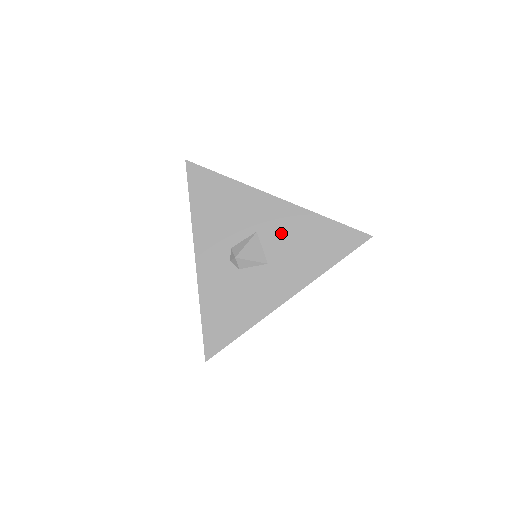
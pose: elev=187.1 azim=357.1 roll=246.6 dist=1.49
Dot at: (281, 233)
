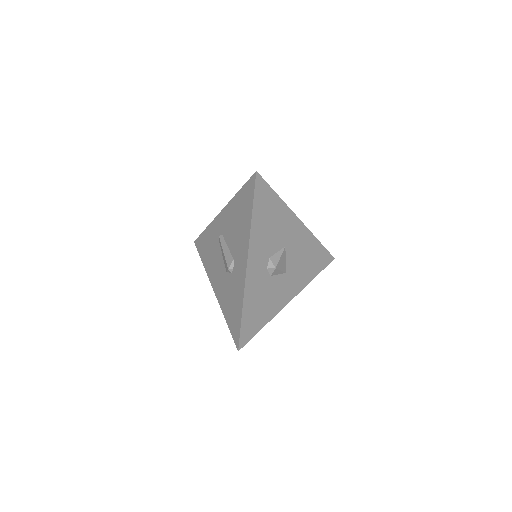
Dot at: (297, 250)
